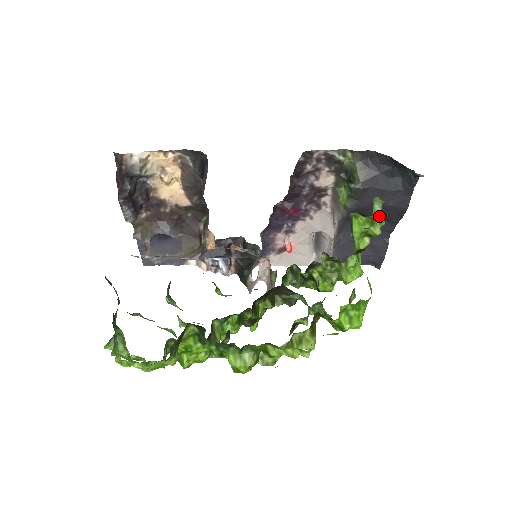
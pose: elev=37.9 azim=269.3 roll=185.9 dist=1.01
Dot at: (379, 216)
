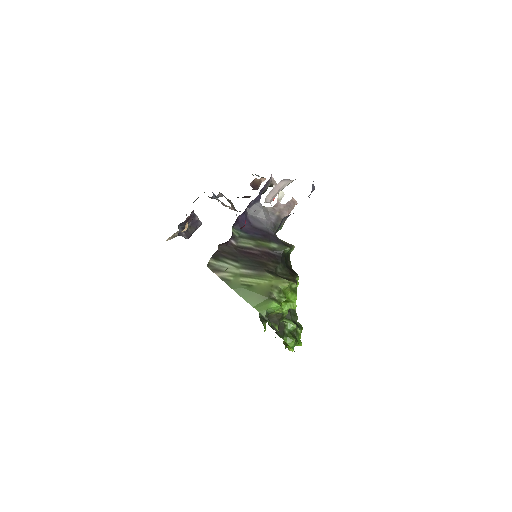
Dot at: (272, 310)
